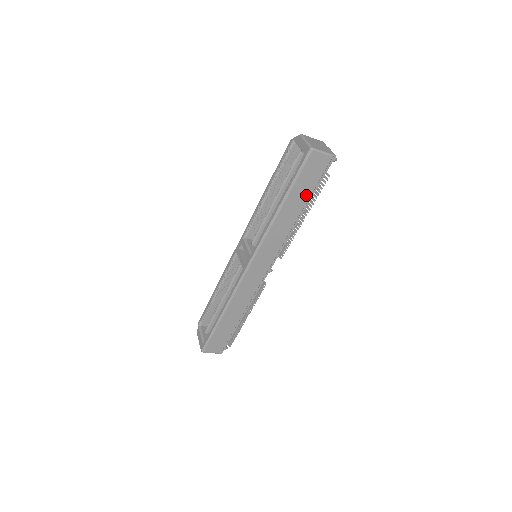
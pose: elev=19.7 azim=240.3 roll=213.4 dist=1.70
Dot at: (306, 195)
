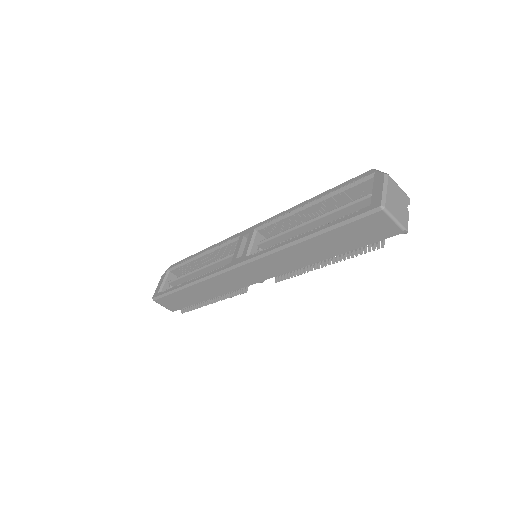
Dot at: (343, 246)
